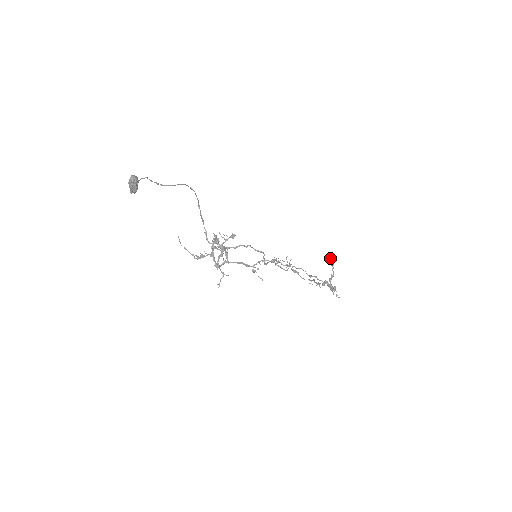
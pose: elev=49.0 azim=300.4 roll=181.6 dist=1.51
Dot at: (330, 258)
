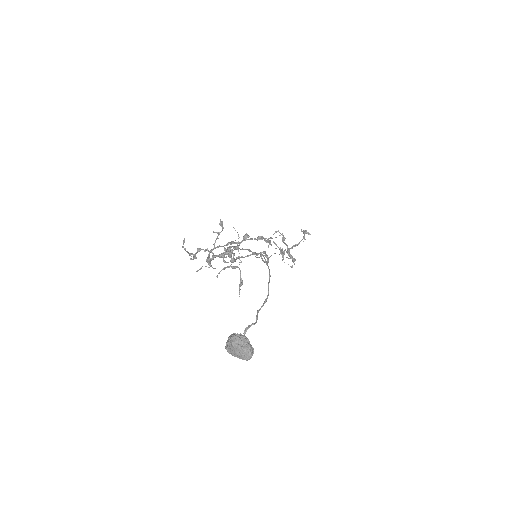
Dot at: (307, 232)
